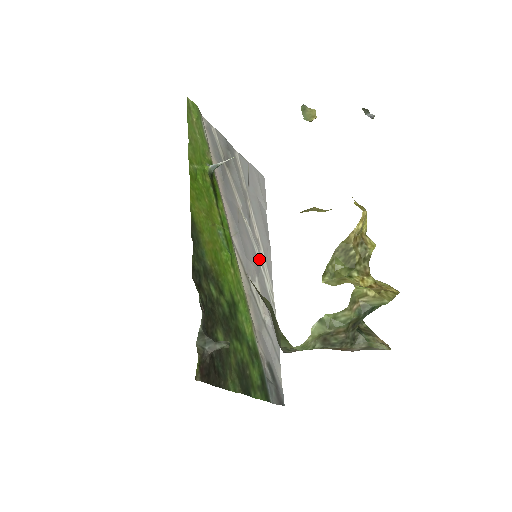
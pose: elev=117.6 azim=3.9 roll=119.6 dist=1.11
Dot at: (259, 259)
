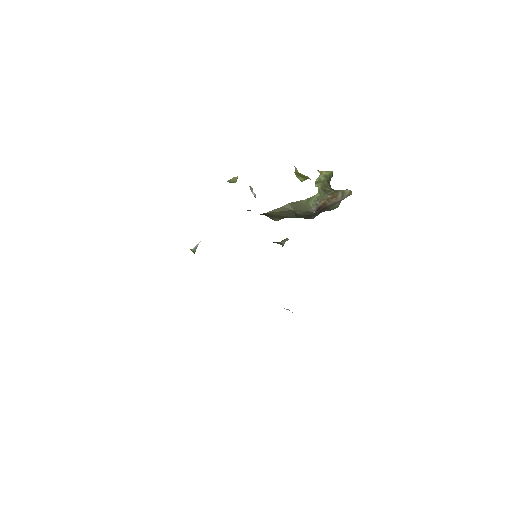
Dot at: occluded
